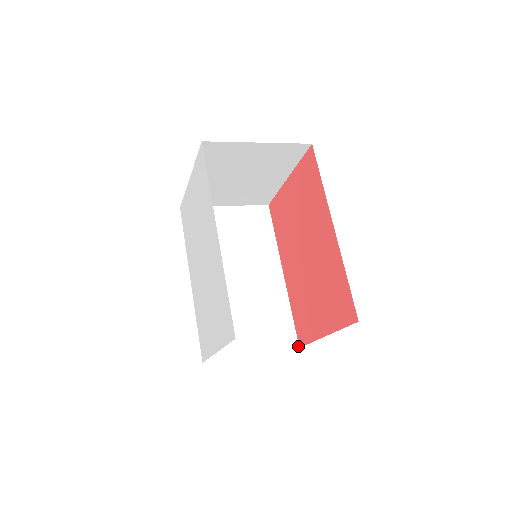
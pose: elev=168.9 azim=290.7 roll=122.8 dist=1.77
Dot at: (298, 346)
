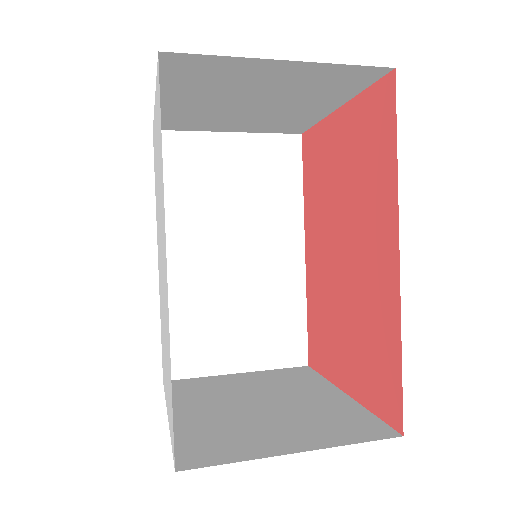
Dot at: (307, 363)
